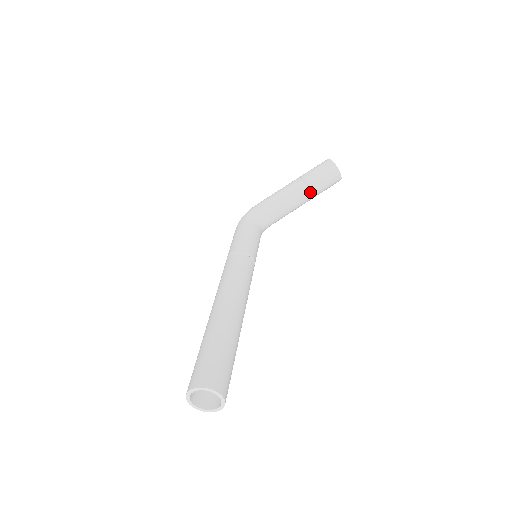
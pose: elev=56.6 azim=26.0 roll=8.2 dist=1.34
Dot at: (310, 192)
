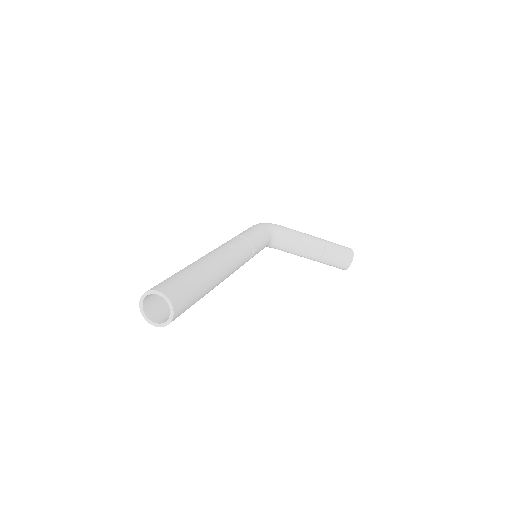
Dot at: (321, 256)
